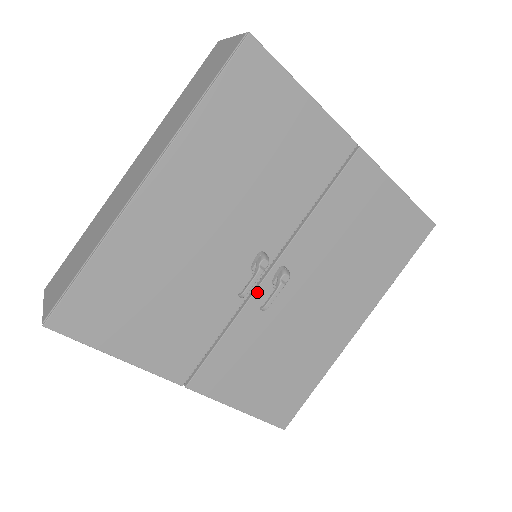
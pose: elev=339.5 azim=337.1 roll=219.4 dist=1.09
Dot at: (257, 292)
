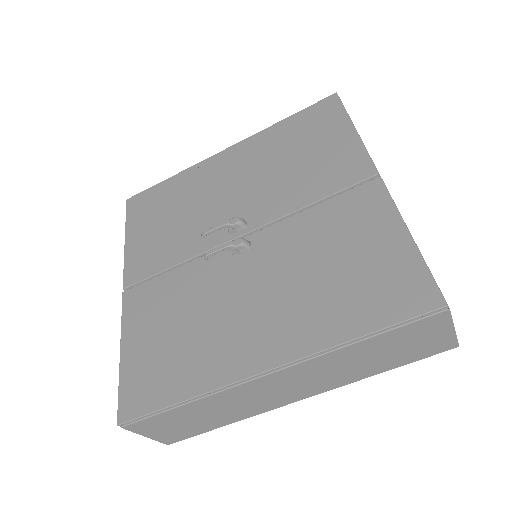
Dot at: occluded
